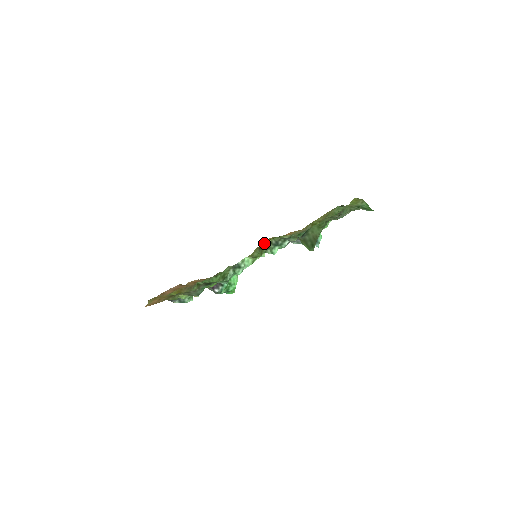
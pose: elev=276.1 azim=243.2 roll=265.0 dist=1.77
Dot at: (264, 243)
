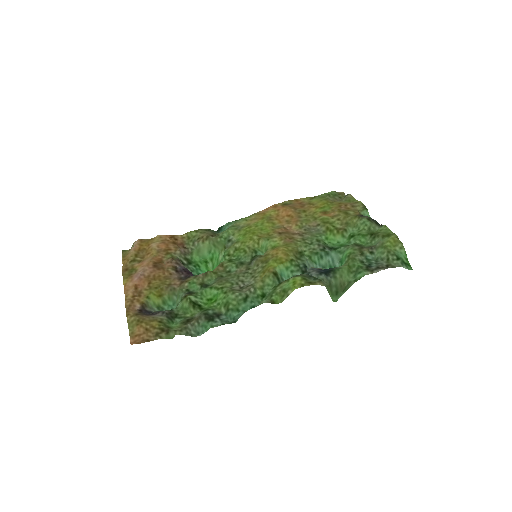
Dot at: (277, 261)
